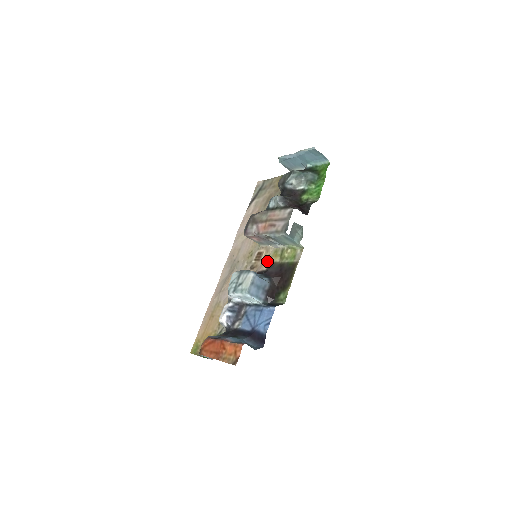
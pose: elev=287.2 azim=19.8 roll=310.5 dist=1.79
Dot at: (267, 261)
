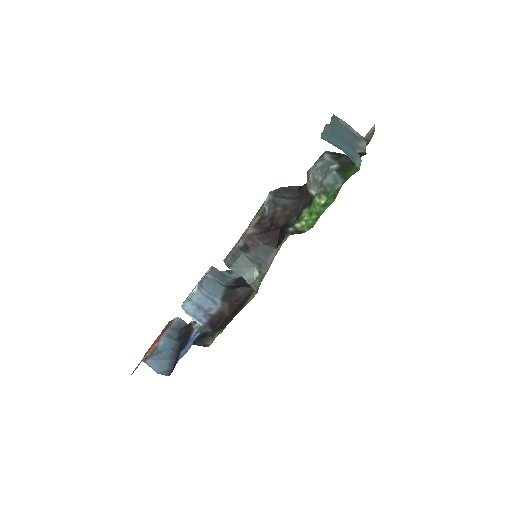
Dot at: occluded
